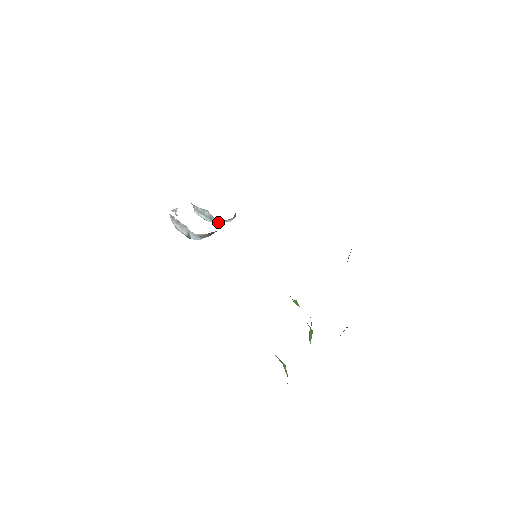
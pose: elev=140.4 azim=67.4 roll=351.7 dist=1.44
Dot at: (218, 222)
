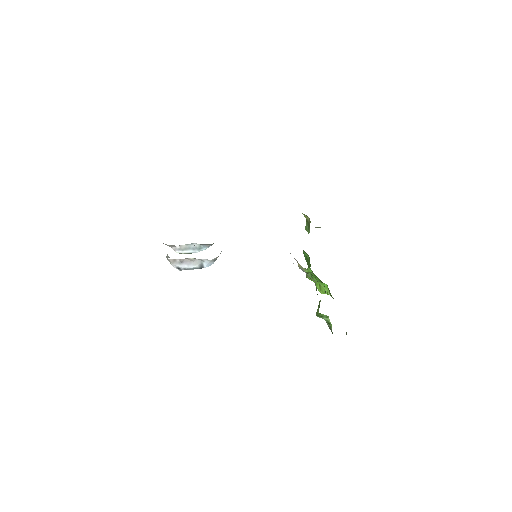
Dot at: occluded
